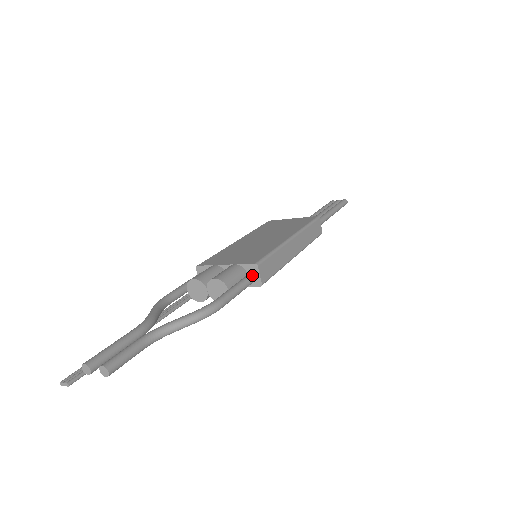
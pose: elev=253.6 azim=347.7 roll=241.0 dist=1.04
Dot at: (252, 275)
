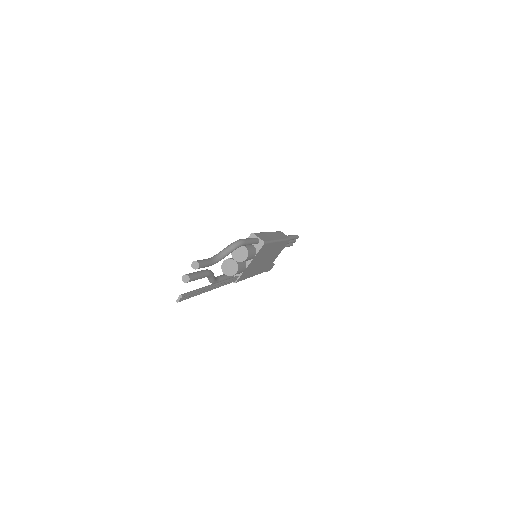
Dot at: occluded
